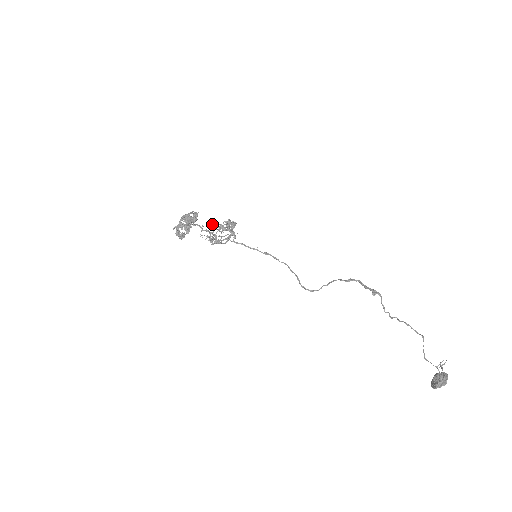
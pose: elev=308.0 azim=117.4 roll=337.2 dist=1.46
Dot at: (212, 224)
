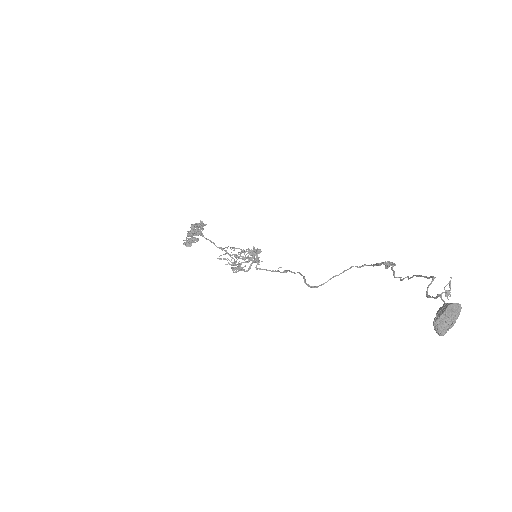
Dot at: occluded
